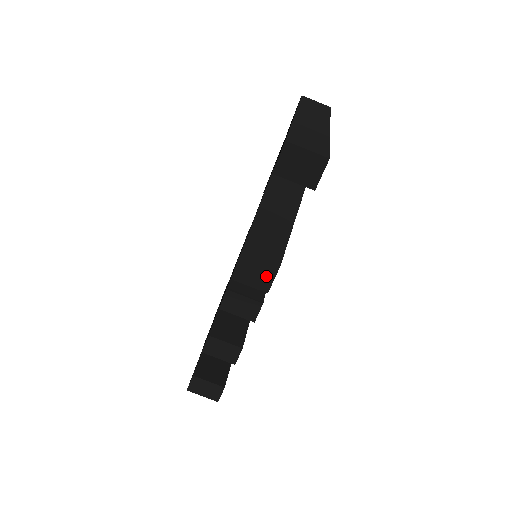
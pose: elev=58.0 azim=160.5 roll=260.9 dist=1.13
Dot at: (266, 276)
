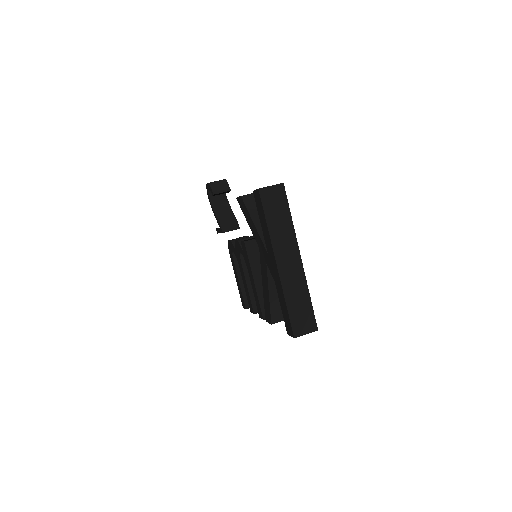
Dot at: occluded
